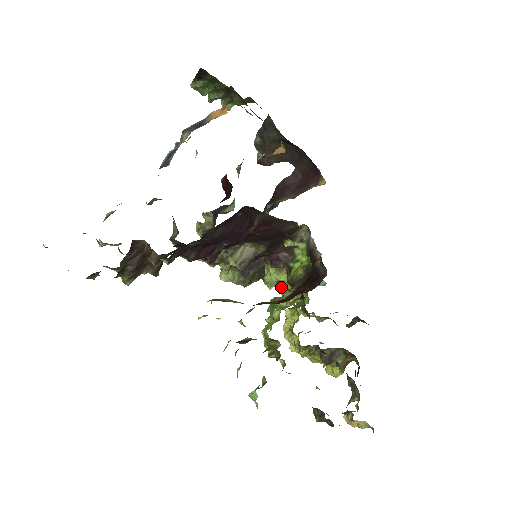
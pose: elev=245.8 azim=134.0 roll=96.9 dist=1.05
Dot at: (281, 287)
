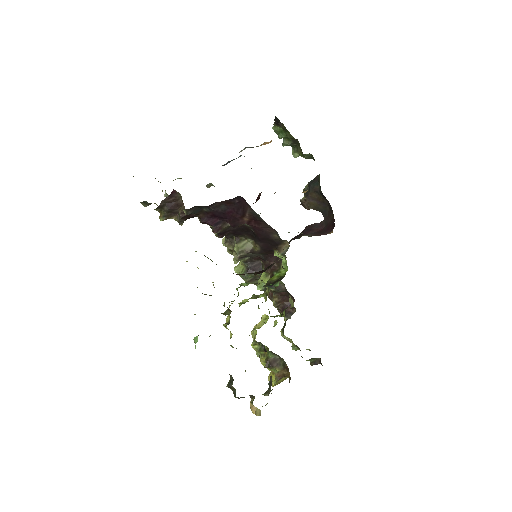
Dot at: occluded
